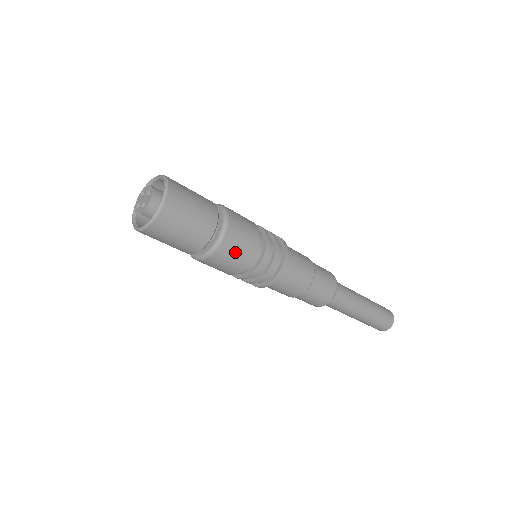
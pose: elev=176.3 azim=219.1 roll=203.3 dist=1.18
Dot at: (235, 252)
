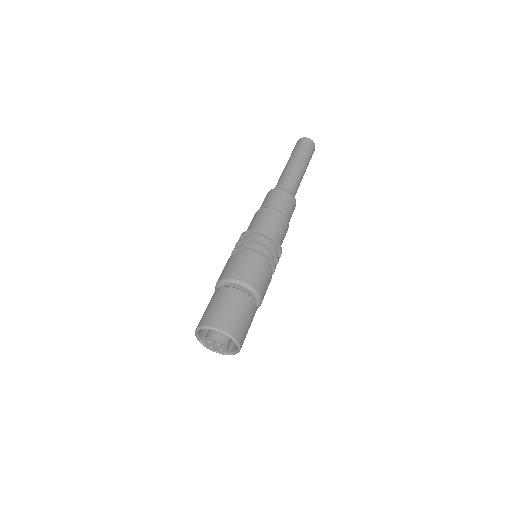
Dot at: occluded
